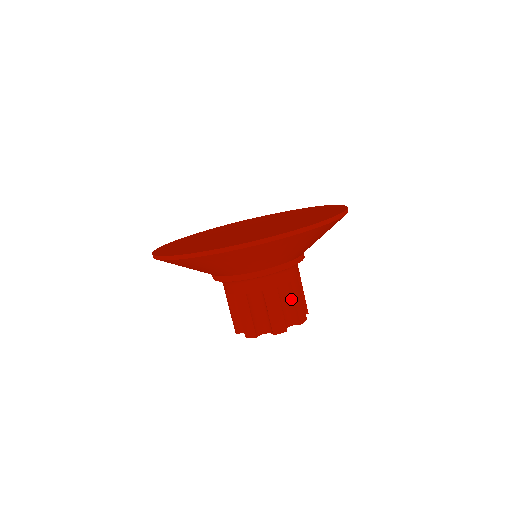
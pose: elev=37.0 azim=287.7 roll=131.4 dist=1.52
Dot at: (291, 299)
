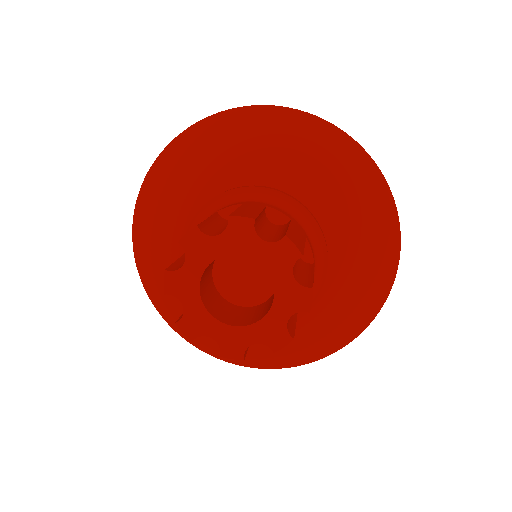
Dot at: (306, 271)
